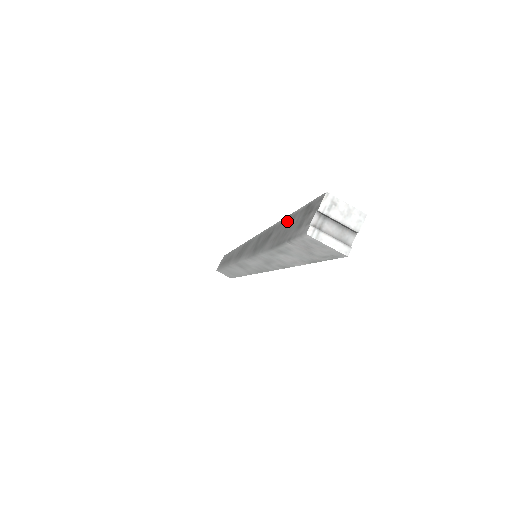
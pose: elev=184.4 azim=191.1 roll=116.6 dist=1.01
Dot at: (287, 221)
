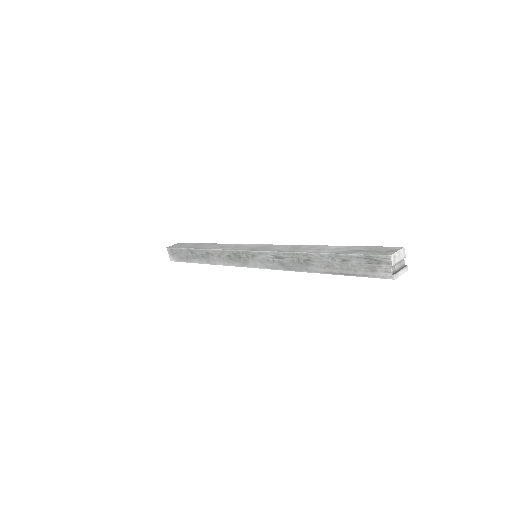
Dot at: (336, 259)
